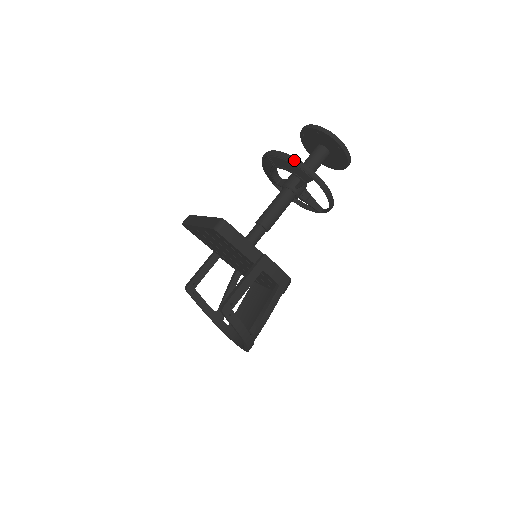
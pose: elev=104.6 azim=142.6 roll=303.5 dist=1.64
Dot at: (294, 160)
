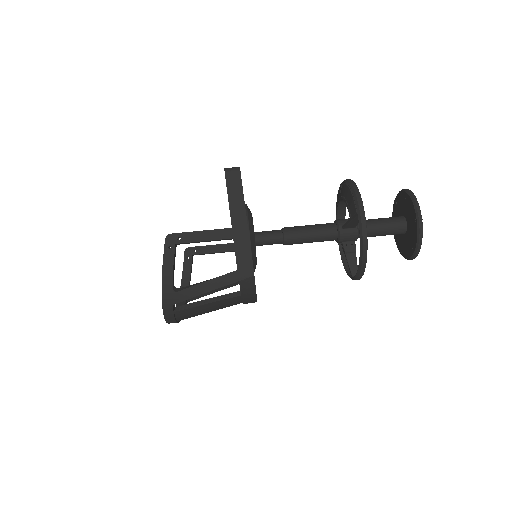
Dot at: (354, 188)
